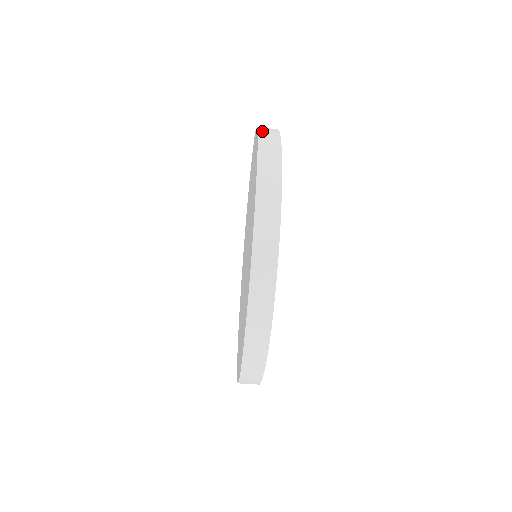
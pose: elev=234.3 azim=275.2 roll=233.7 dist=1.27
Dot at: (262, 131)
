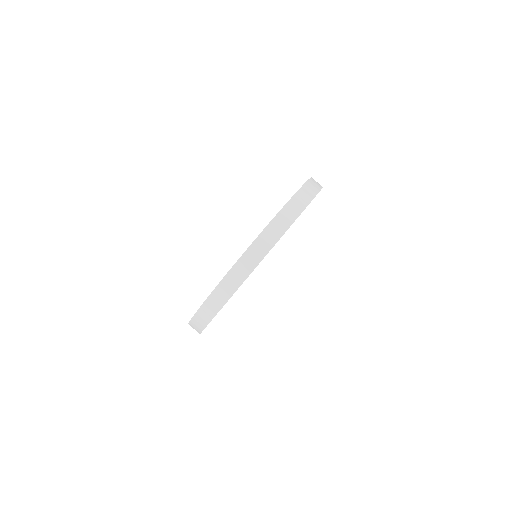
Dot at: (301, 192)
